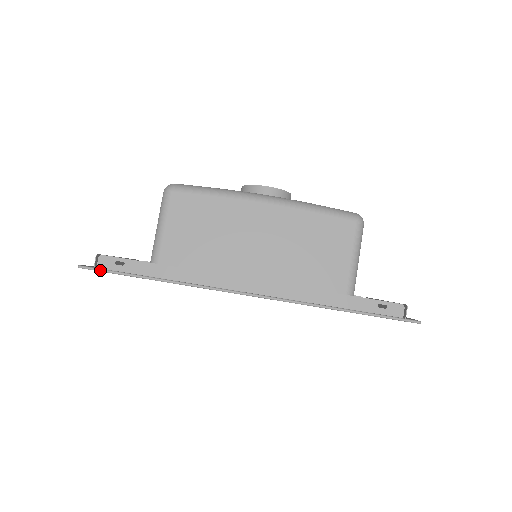
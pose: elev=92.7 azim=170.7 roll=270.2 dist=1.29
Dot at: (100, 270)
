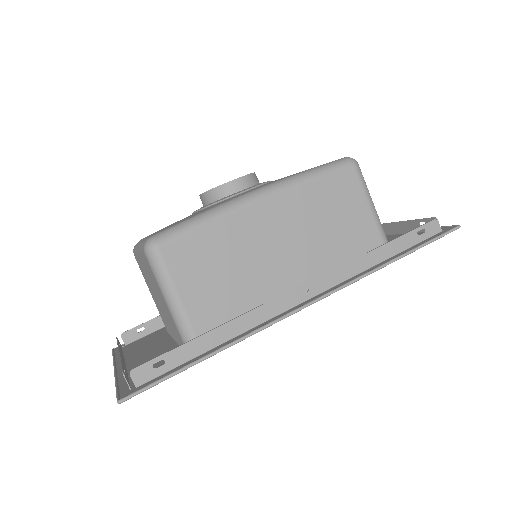
Dot at: (147, 388)
